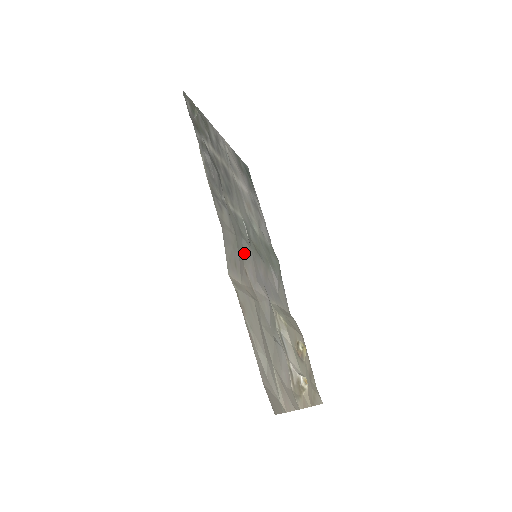
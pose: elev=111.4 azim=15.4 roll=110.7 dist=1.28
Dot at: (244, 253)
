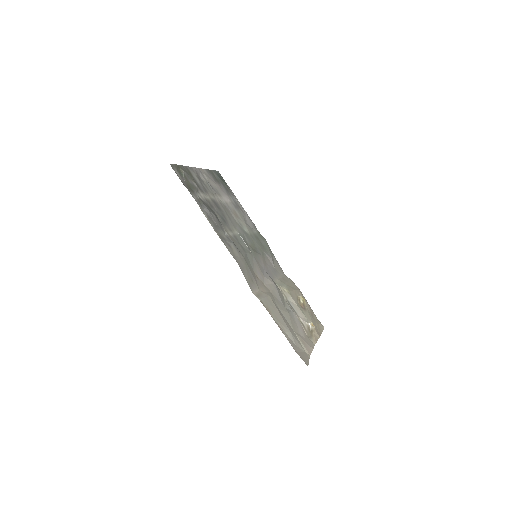
Dot at: (251, 263)
